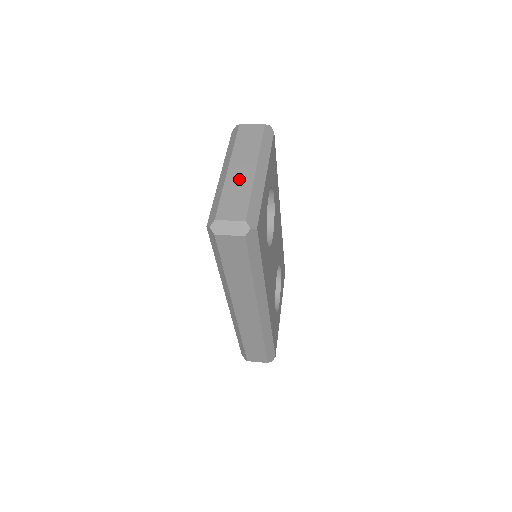
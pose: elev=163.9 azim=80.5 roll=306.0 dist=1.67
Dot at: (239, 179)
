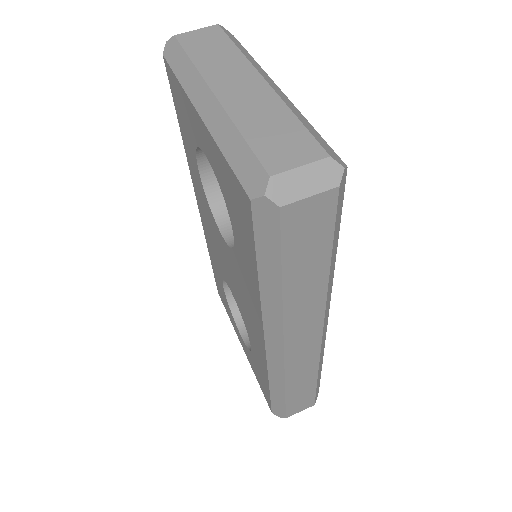
Dot at: (250, 101)
